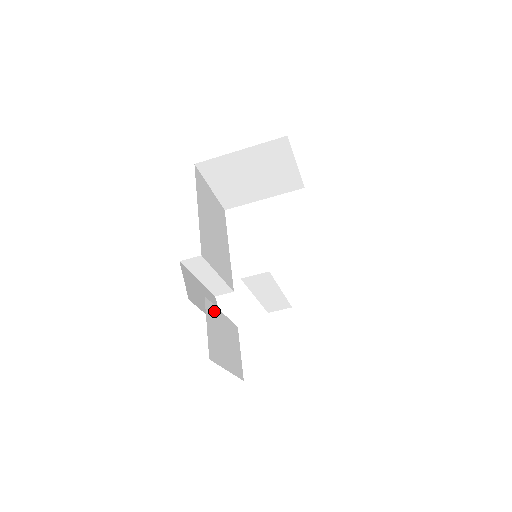
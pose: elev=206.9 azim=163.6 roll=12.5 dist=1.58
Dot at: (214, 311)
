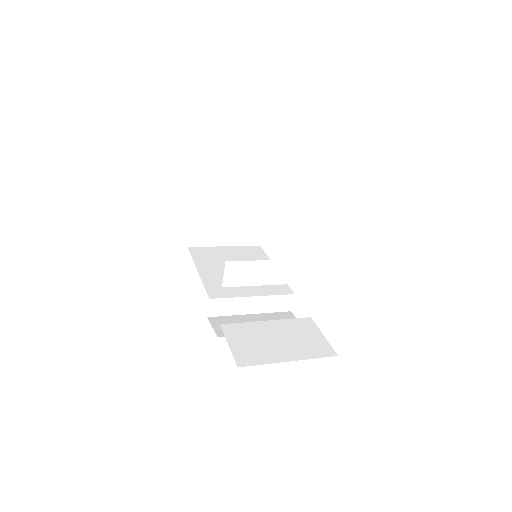
Dot at: (245, 327)
